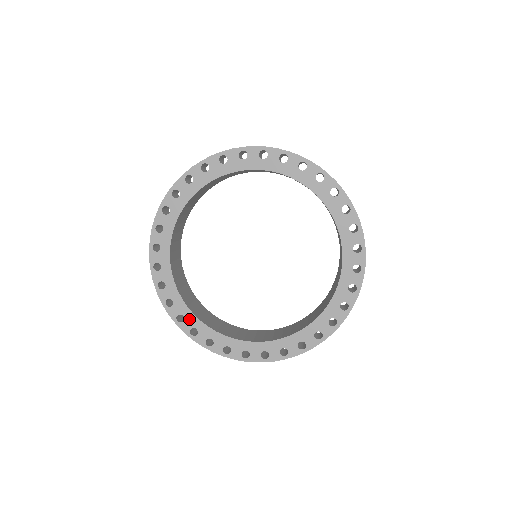
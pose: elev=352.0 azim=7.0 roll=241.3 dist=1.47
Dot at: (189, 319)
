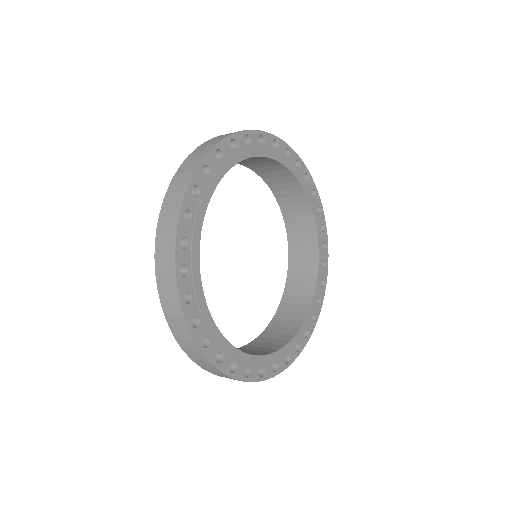
Dot at: (280, 358)
